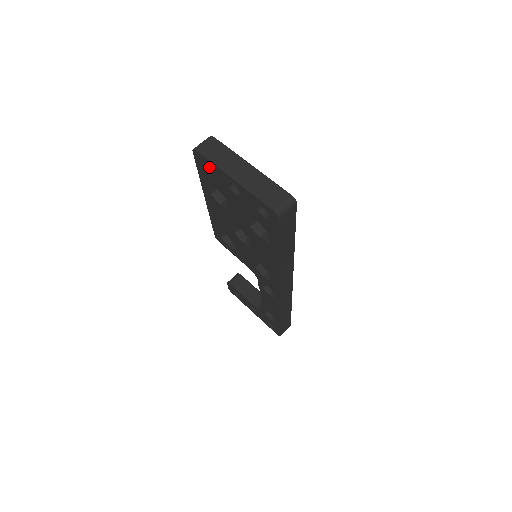
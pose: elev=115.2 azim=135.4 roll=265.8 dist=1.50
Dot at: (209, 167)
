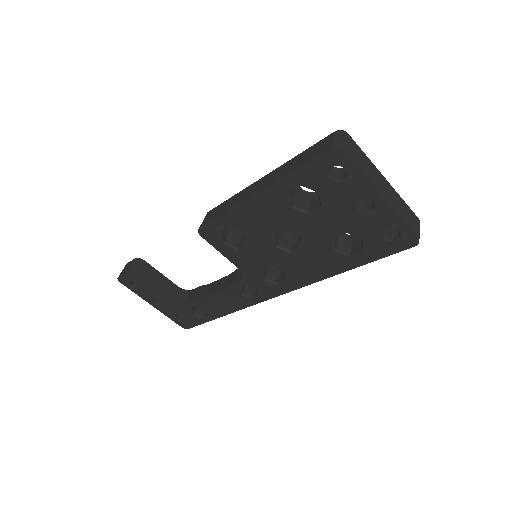
Dot at: (329, 169)
